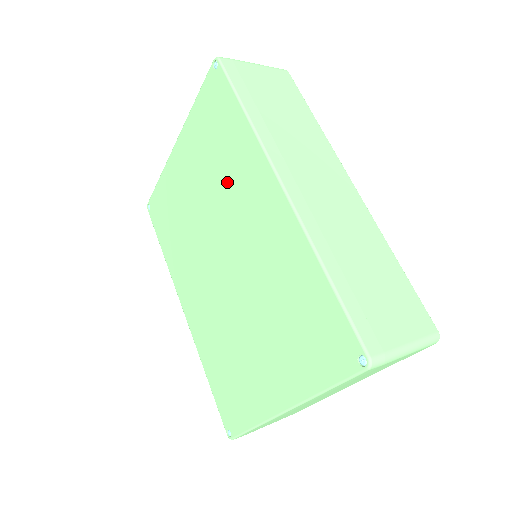
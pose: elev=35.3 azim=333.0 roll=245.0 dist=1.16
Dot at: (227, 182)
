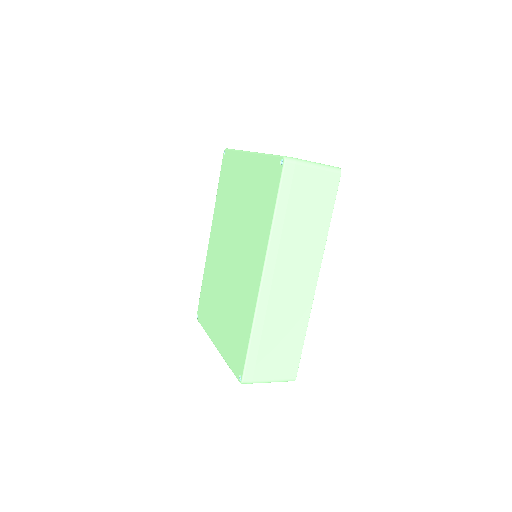
Dot at: (251, 227)
